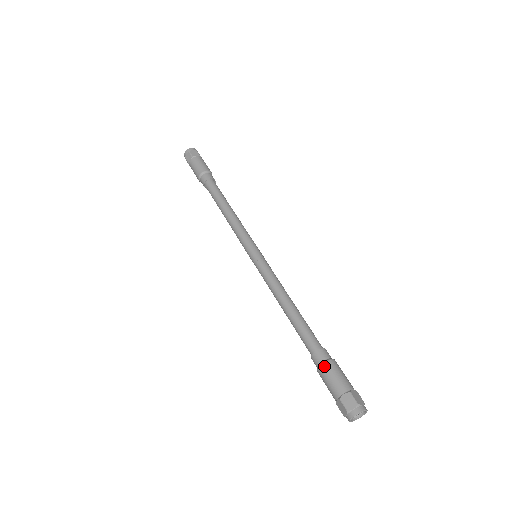
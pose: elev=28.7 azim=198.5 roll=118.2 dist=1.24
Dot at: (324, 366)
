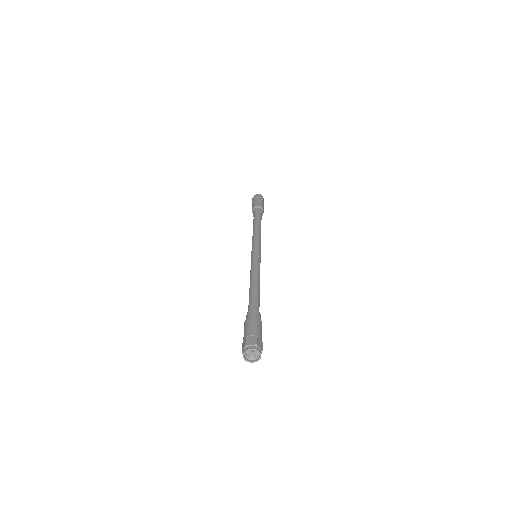
Dot at: (251, 317)
